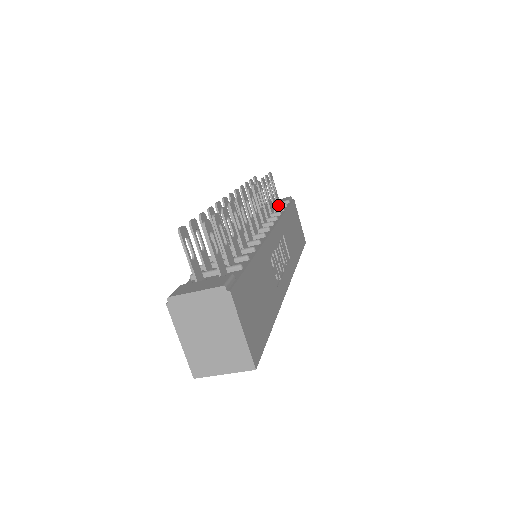
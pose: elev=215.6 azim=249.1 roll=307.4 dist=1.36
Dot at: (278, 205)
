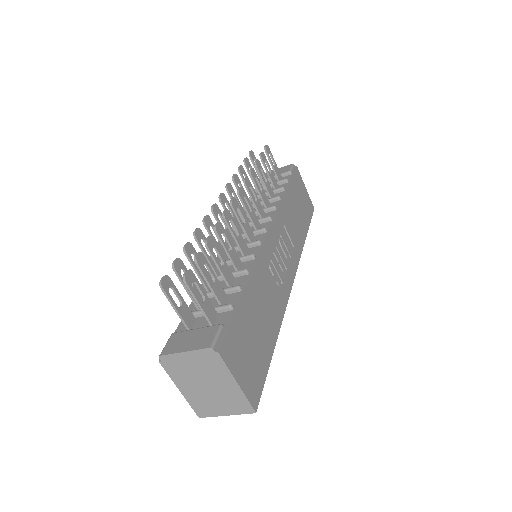
Dot at: (278, 181)
